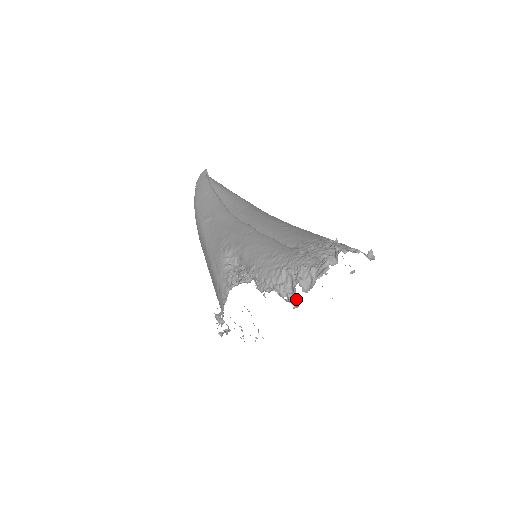
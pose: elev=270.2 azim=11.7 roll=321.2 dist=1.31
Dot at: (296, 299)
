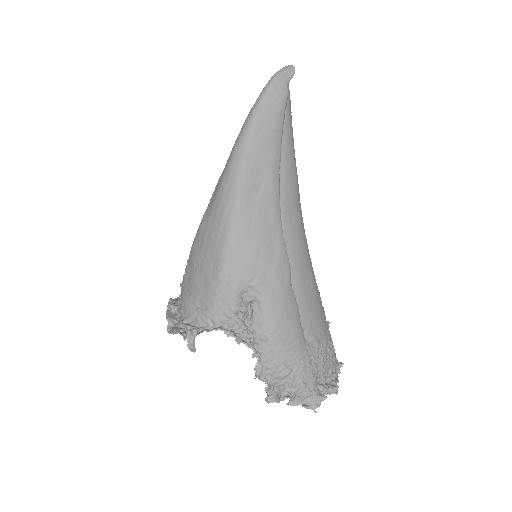
Dot at: (274, 395)
